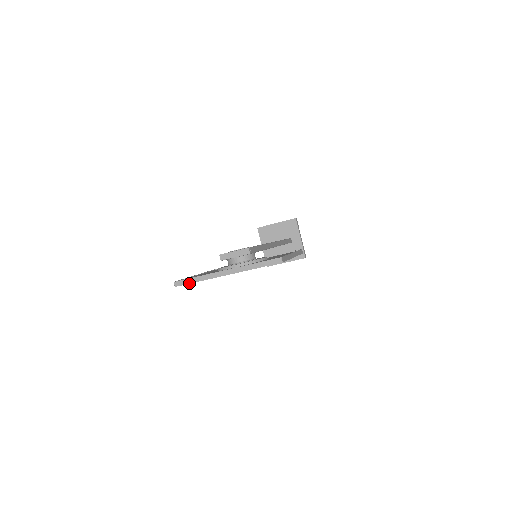
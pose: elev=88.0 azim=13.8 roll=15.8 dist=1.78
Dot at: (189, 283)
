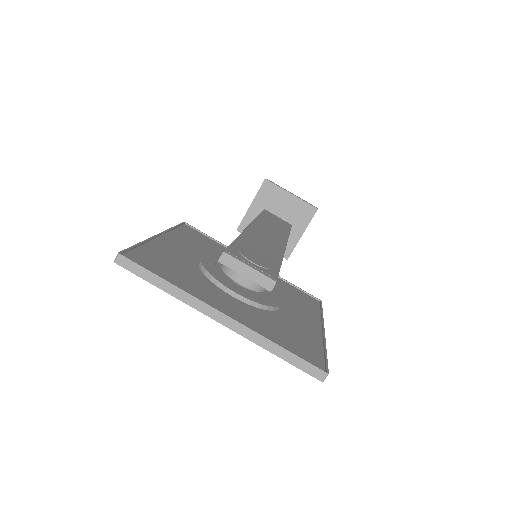
Dot at: (144, 278)
